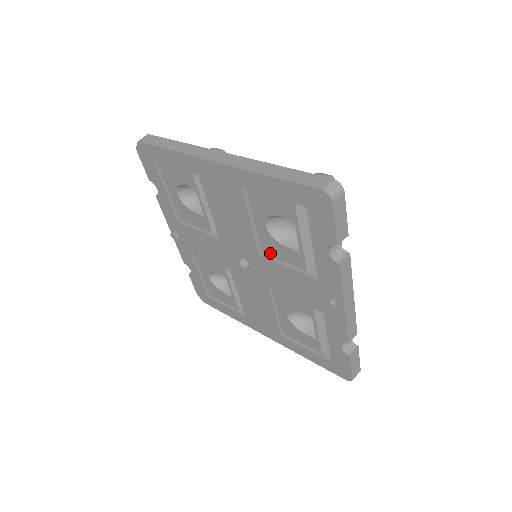
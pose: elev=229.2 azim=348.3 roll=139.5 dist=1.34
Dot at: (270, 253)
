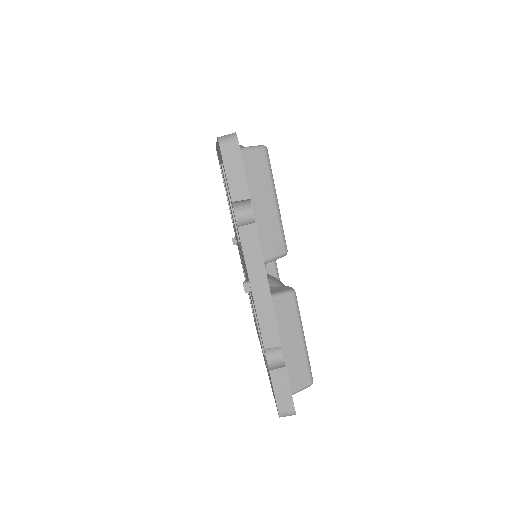
Dot at: occluded
